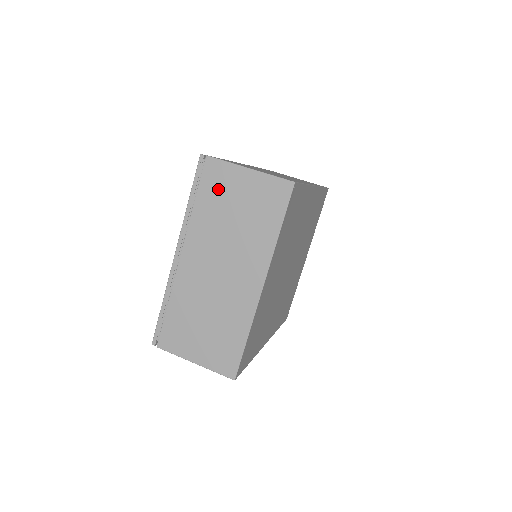
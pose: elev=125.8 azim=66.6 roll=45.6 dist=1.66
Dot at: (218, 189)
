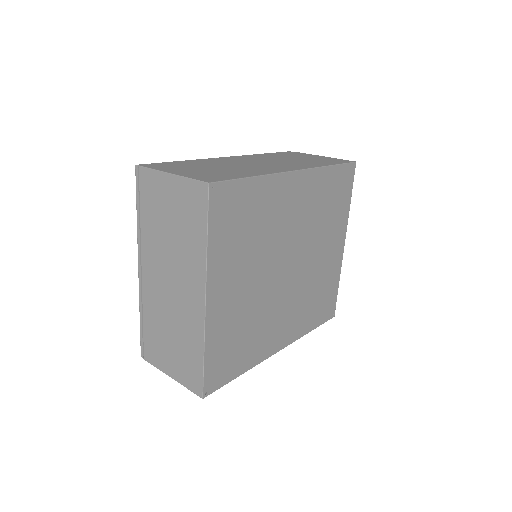
Dot at: (153, 200)
